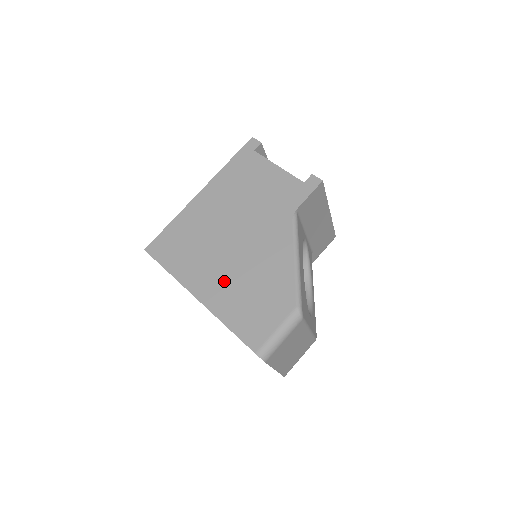
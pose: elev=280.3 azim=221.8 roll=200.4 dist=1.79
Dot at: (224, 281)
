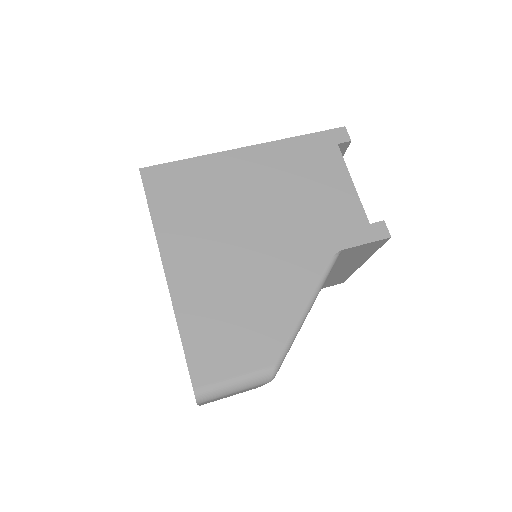
Dot at: (210, 276)
